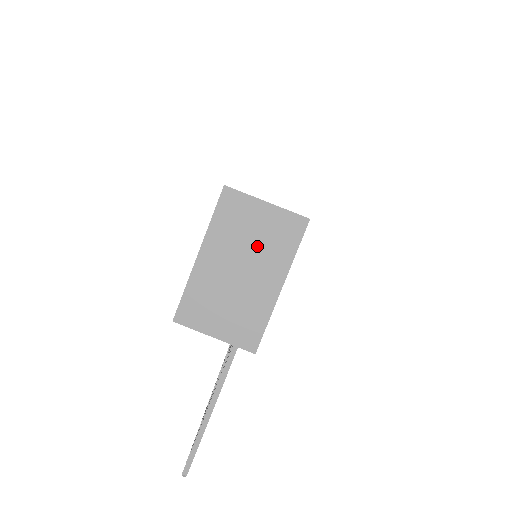
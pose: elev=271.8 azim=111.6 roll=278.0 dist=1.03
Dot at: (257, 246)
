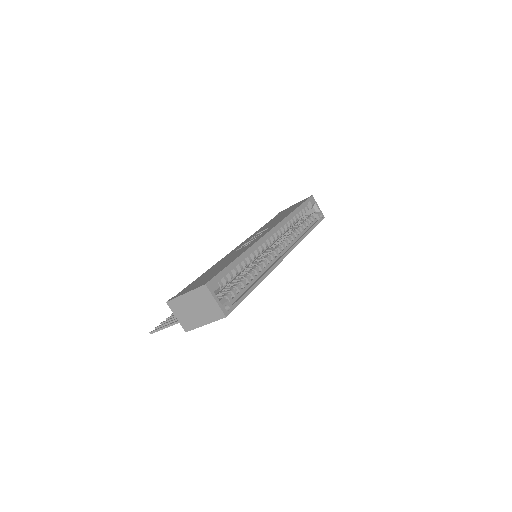
Dot at: (205, 308)
